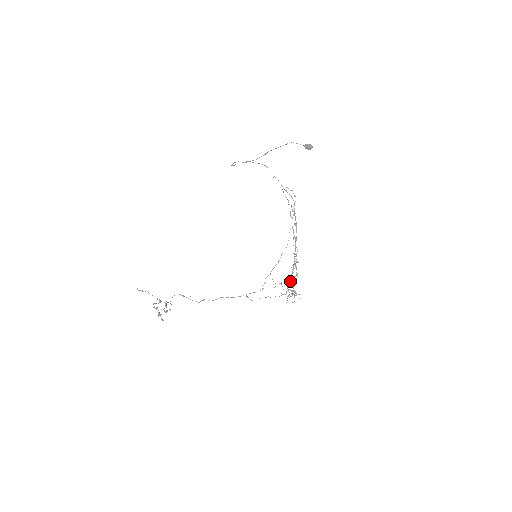
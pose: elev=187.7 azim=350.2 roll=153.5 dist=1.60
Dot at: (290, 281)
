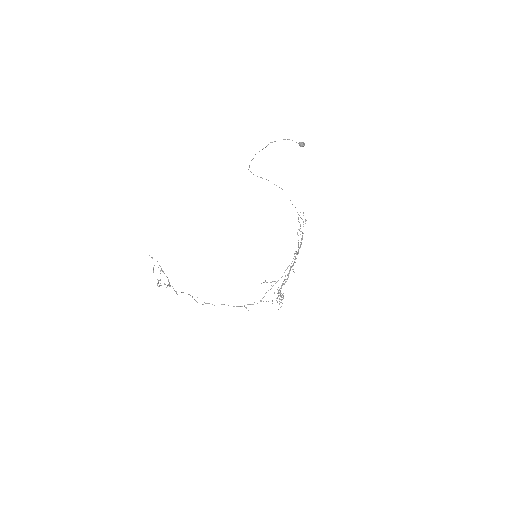
Dot at: (281, 285)
